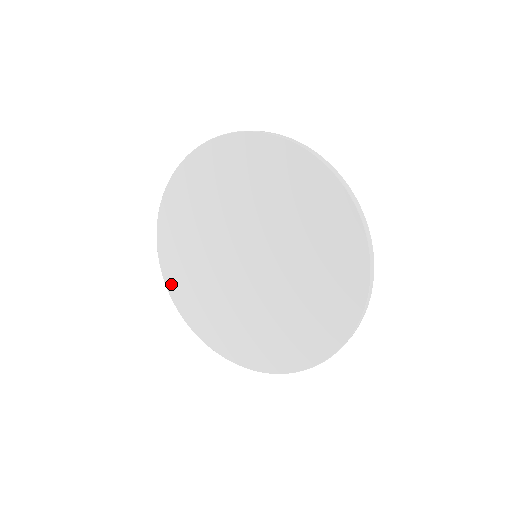
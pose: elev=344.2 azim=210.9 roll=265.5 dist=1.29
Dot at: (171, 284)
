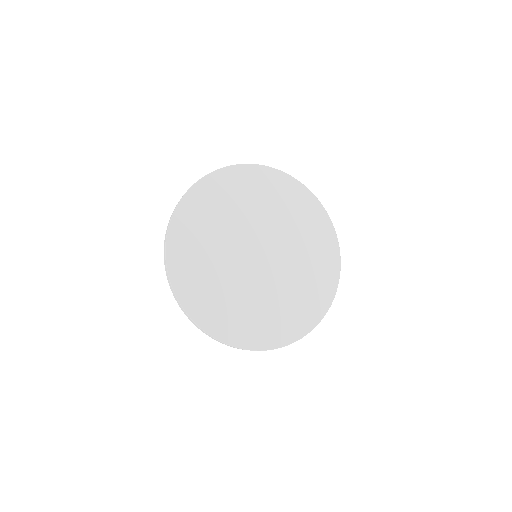
Dot at: (175, 231)
